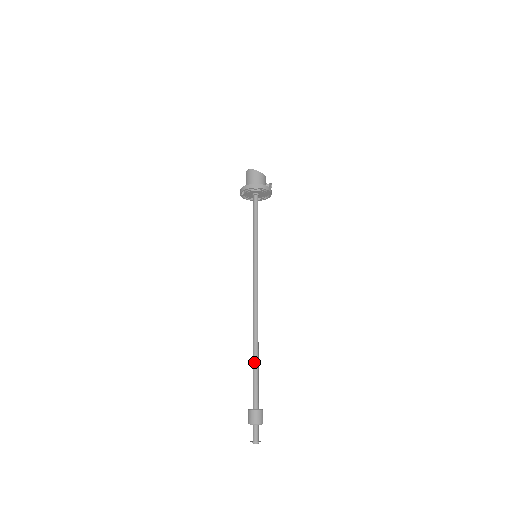
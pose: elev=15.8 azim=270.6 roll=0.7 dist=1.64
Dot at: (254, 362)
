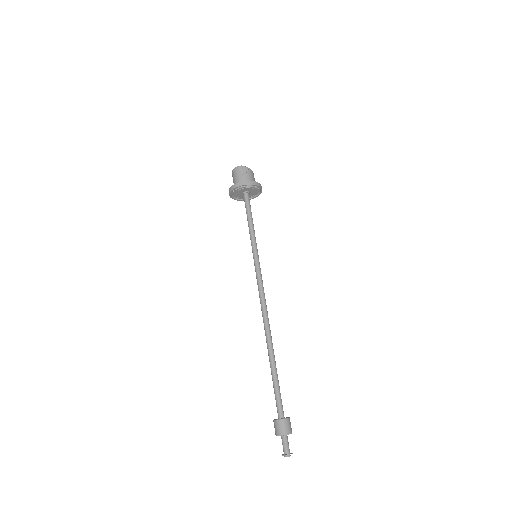
Dot at: (274, 368)
